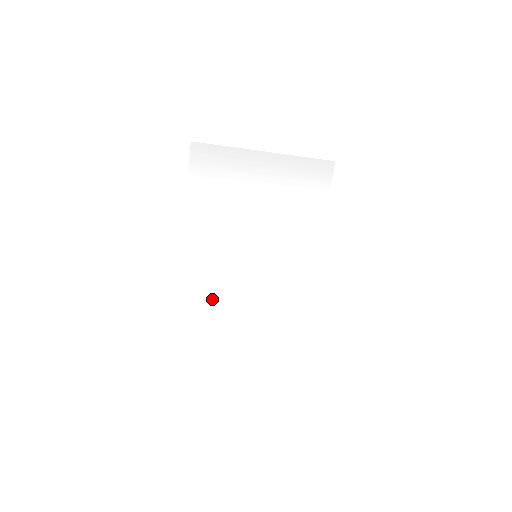
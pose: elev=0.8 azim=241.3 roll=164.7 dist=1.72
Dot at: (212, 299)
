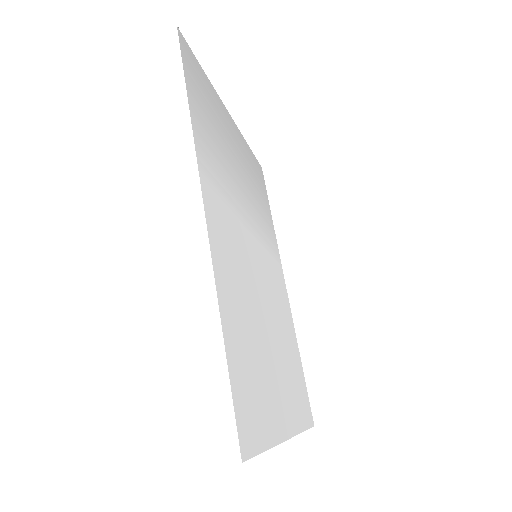
Dot at: (246, 318)
